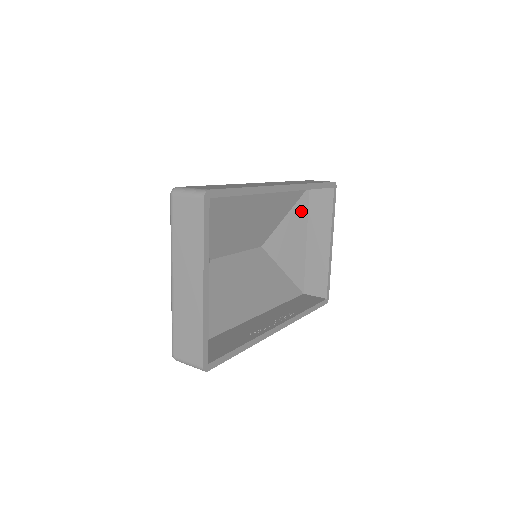
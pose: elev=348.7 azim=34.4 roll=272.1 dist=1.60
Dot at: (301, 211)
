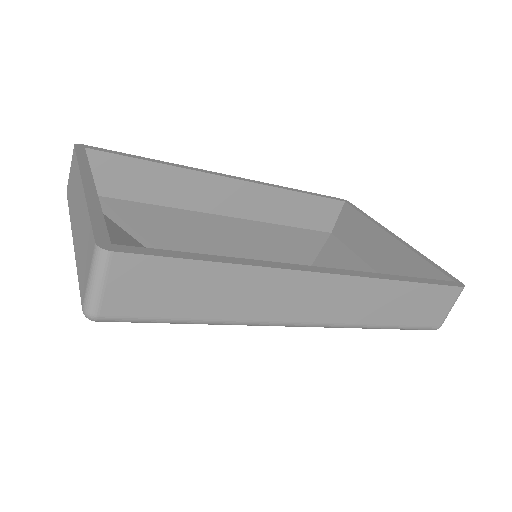
Dot at: (338, 251)
